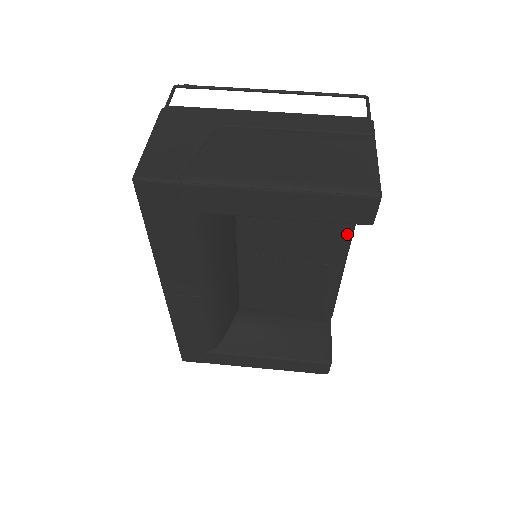
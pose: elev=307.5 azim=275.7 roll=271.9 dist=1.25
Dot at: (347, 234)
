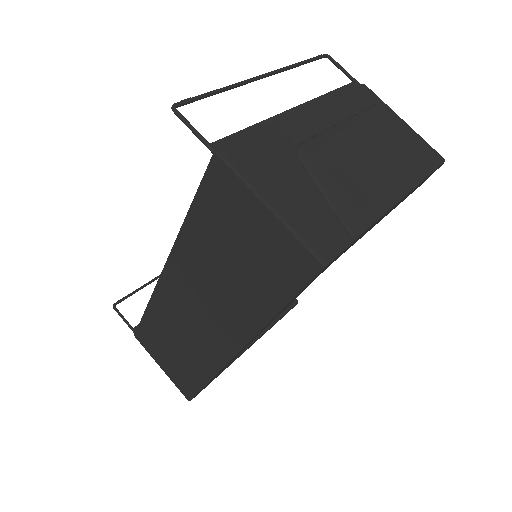
Dot at: occluded
